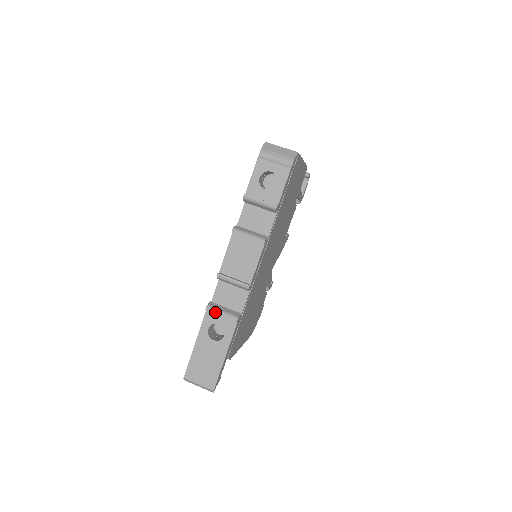
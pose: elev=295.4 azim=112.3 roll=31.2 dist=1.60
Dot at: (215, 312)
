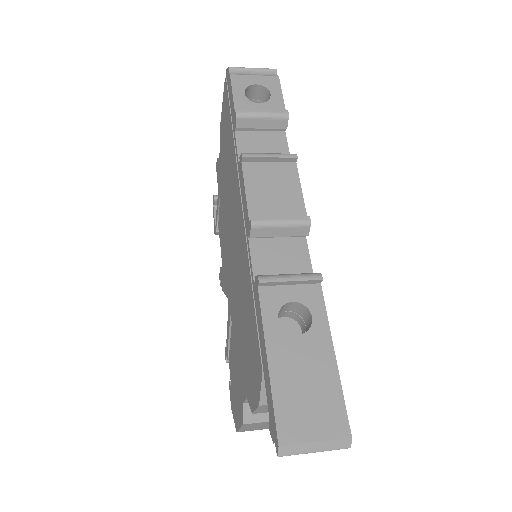
Dot at: (278, 279)
